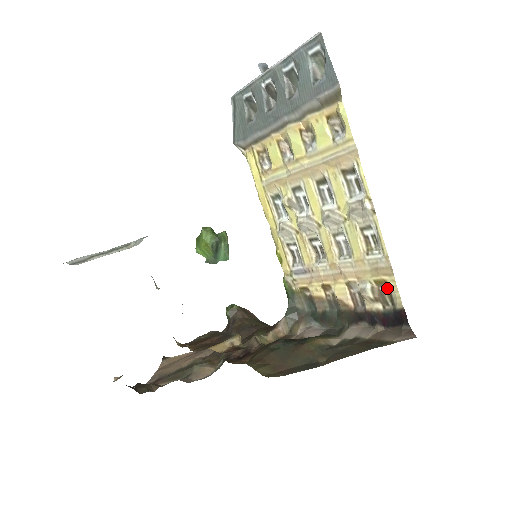
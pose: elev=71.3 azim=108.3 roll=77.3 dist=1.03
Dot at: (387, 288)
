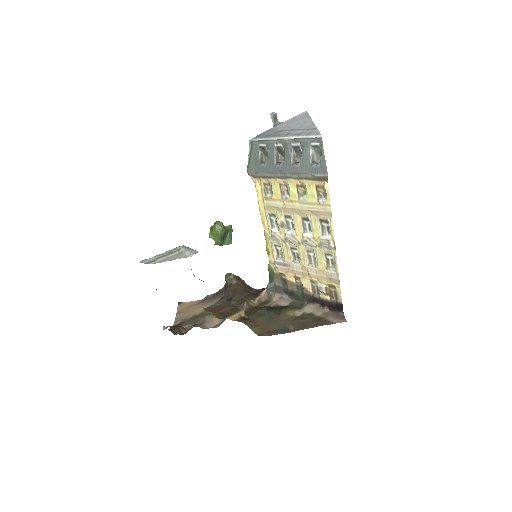
Dot at: (335, 289)
